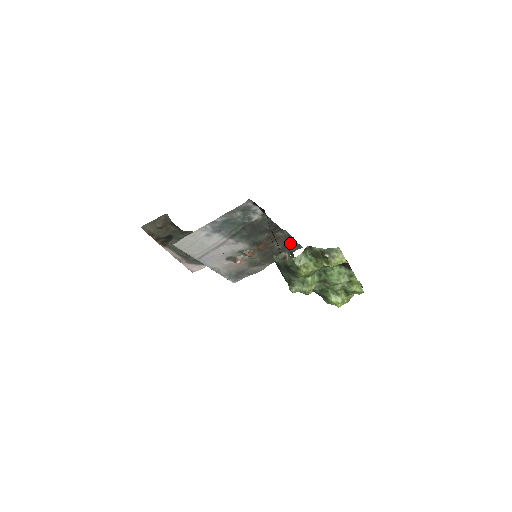
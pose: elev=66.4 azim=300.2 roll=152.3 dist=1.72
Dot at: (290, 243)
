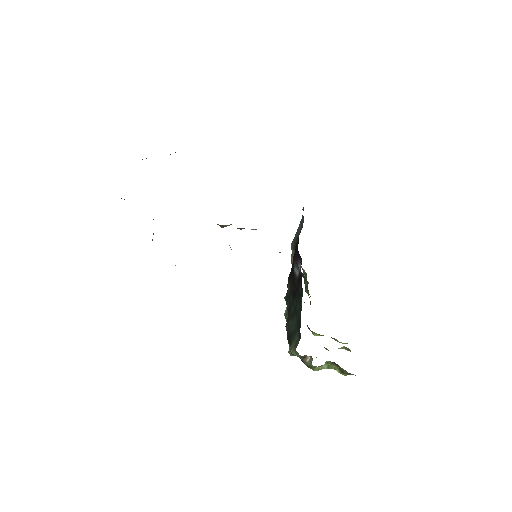
Dot at: occluded
